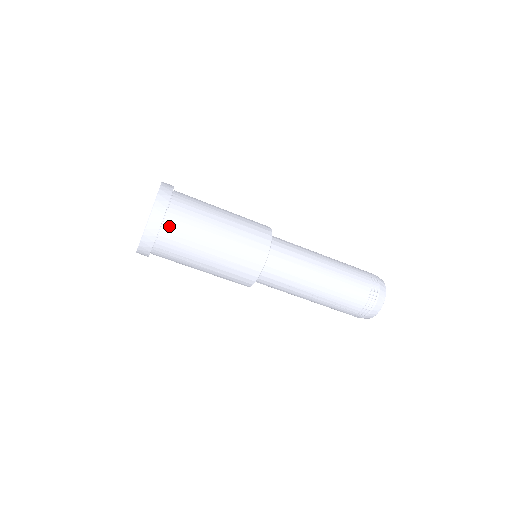
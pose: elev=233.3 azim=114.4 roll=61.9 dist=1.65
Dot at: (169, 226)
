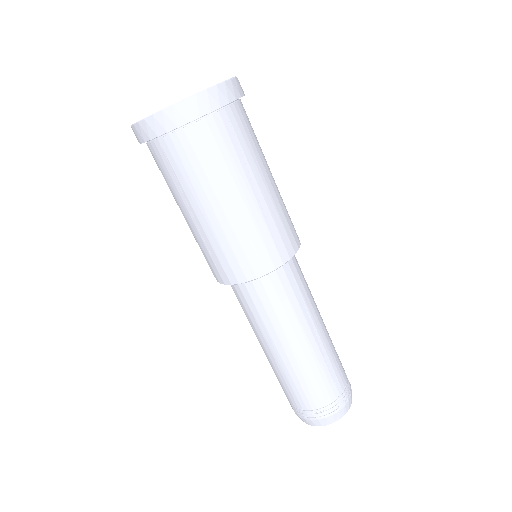
Dot at: (244, 109)
